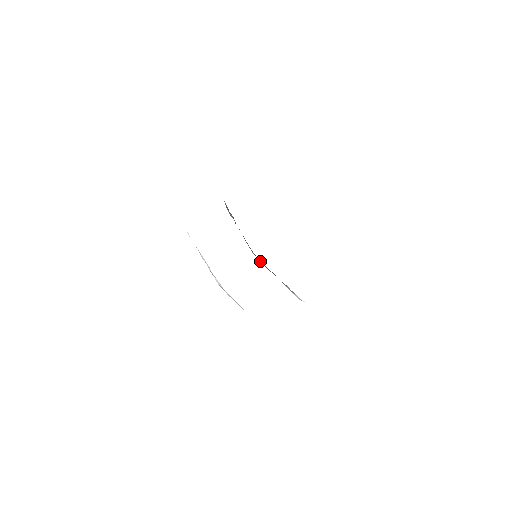
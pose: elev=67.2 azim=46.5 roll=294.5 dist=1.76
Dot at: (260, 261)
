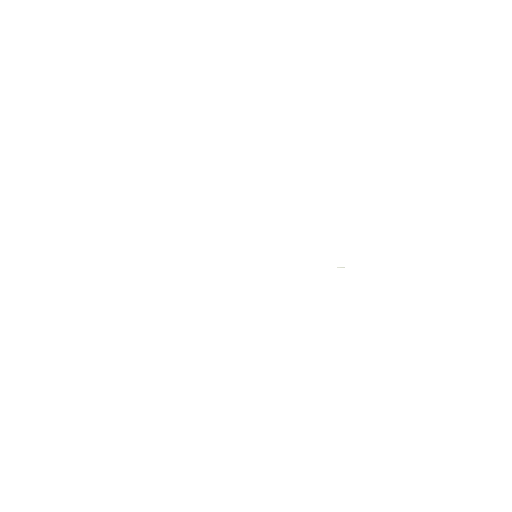
Dot at: occluded
